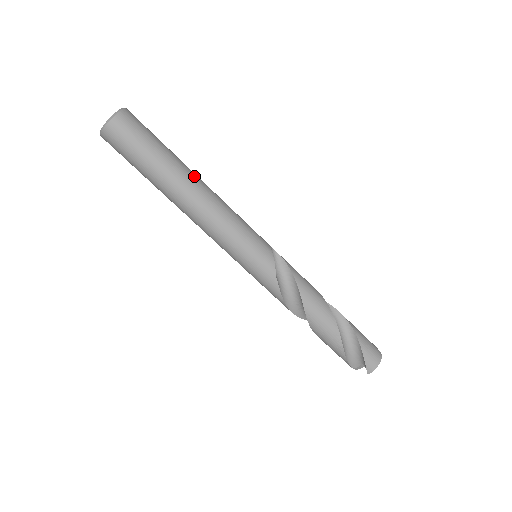
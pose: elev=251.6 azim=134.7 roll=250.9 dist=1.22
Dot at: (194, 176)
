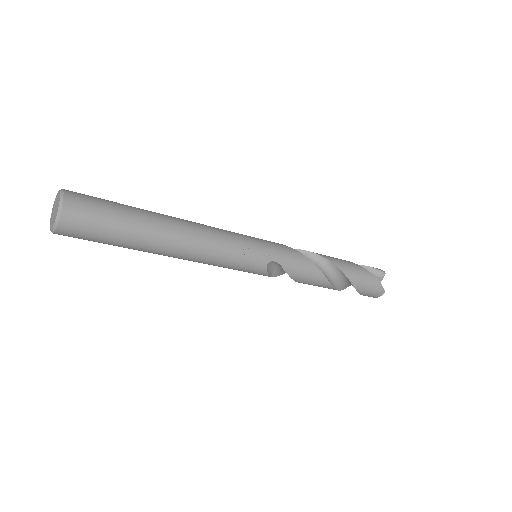
Dot at: (166, 246)
